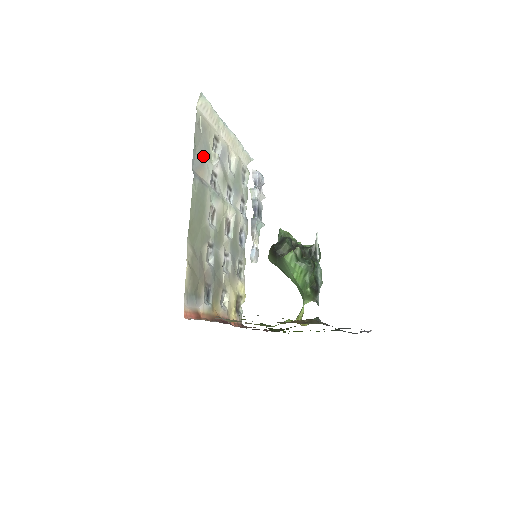
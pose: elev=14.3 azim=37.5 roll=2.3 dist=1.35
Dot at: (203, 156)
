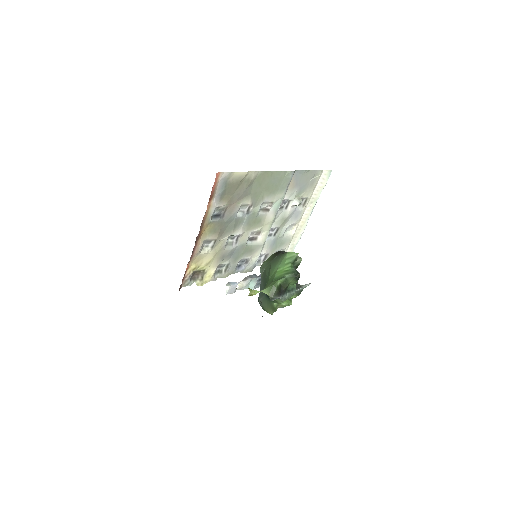
Dot at: (299, 185)
